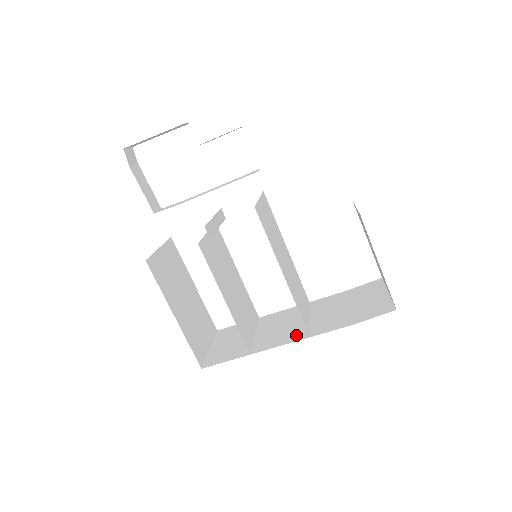
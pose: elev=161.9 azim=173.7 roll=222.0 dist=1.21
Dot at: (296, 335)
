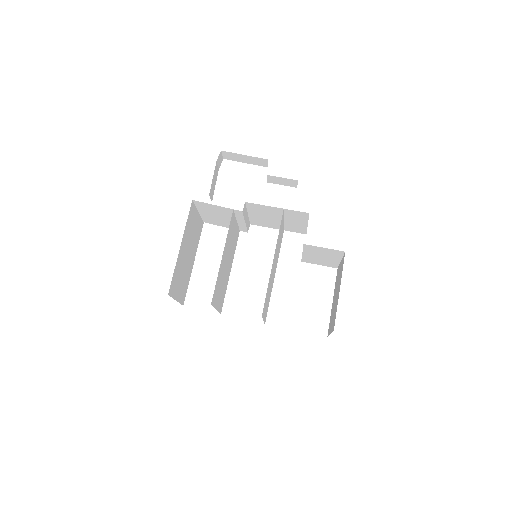
Dot at: occluded
